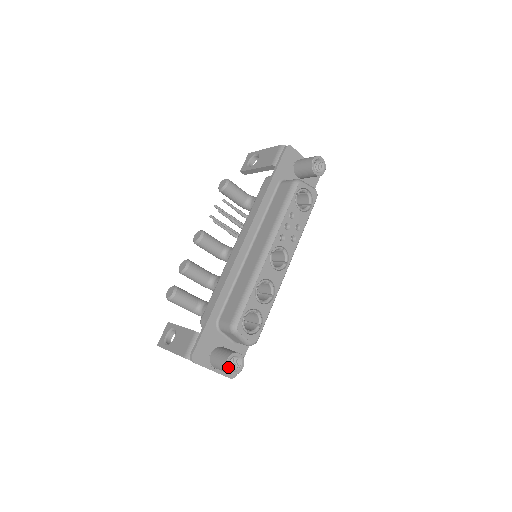
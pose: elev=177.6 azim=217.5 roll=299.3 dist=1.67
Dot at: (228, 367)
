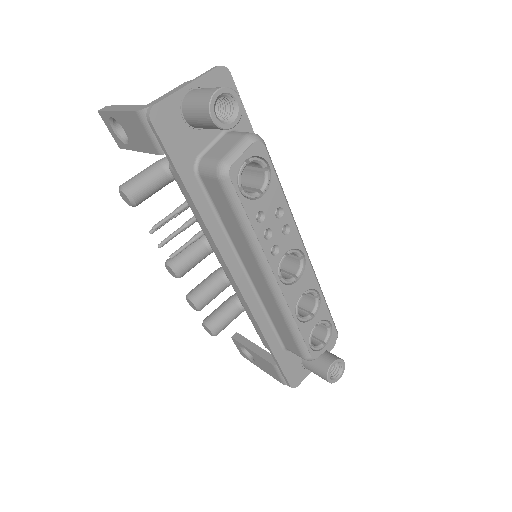
Dot at: (333, 381)
